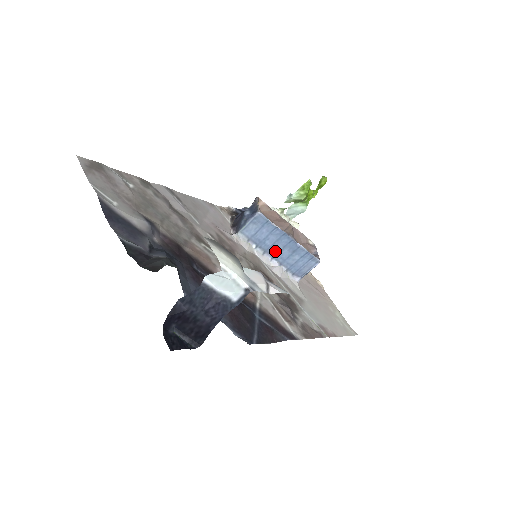
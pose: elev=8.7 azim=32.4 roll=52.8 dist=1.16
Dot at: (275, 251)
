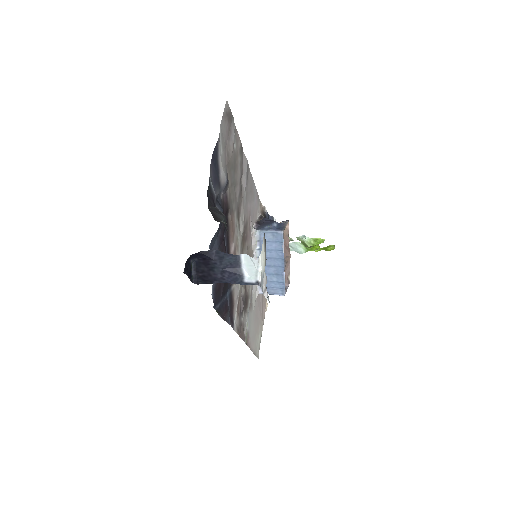
Dot at: (267, 263)
